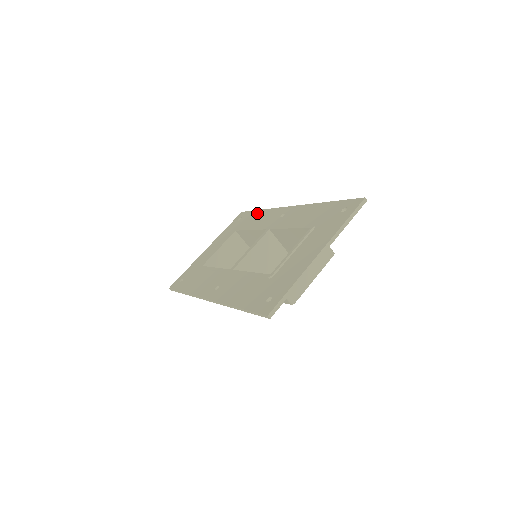
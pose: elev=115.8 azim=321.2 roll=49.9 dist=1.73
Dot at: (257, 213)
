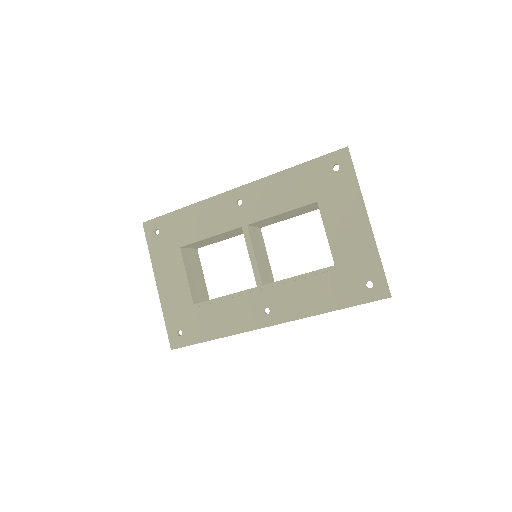
Dot at: (182, 215)
